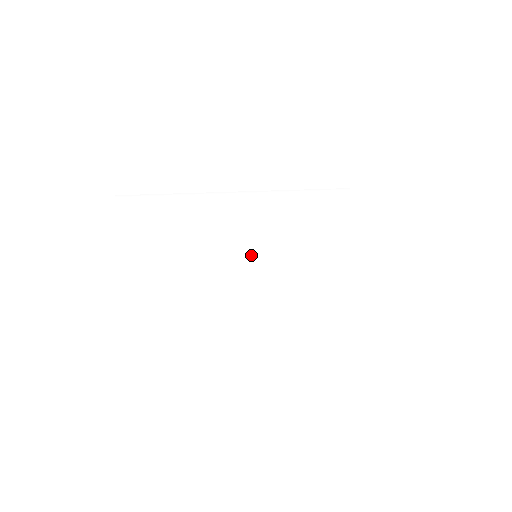
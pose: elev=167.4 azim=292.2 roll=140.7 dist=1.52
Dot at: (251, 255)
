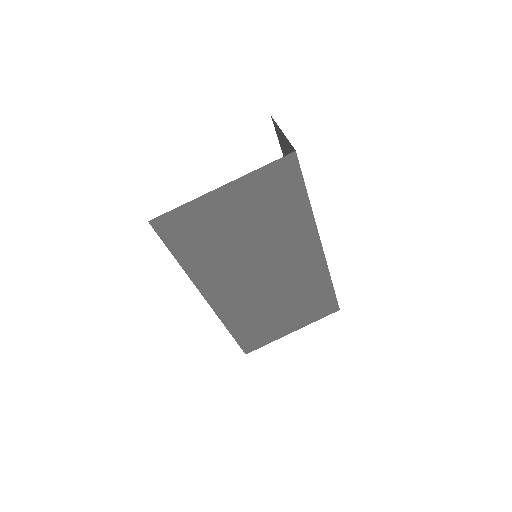
Dot at: occluded
